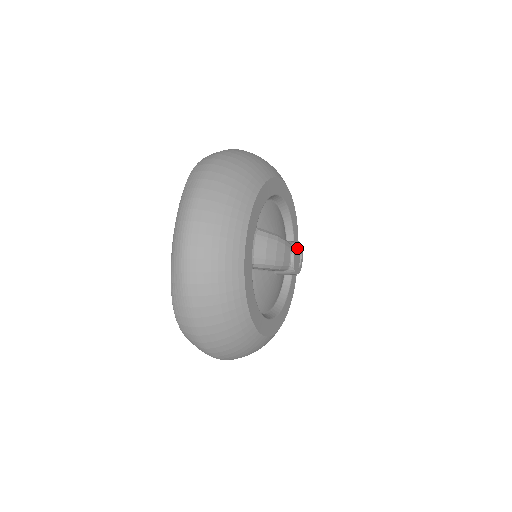
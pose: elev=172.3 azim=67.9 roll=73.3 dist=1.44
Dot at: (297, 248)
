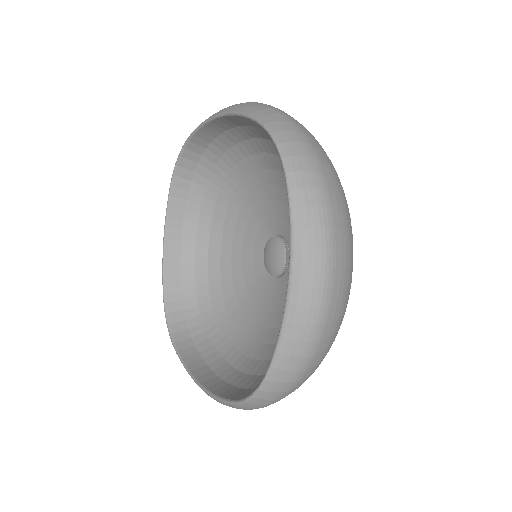
Dot at: occluded
